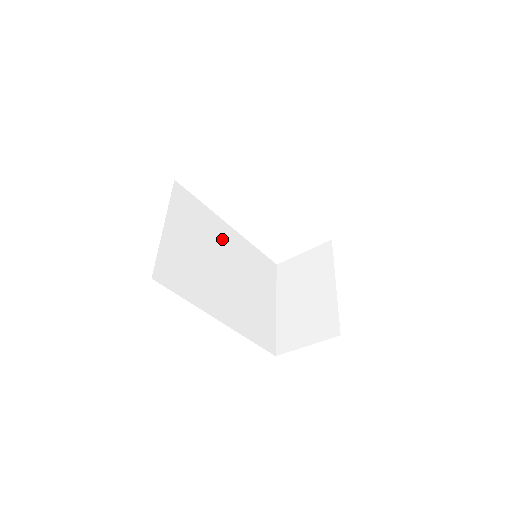
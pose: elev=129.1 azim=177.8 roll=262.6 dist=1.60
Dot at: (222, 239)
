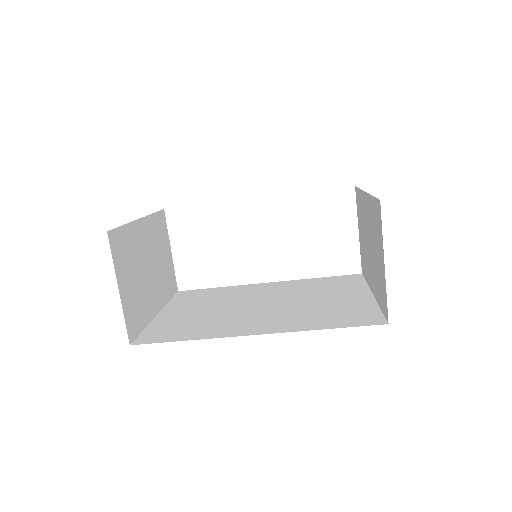
Dot at: (253, 292)
